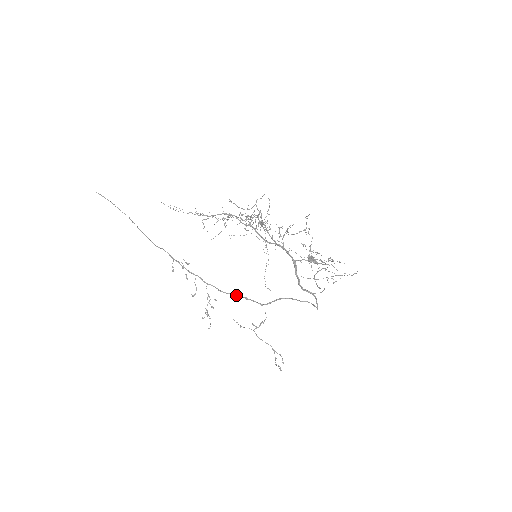
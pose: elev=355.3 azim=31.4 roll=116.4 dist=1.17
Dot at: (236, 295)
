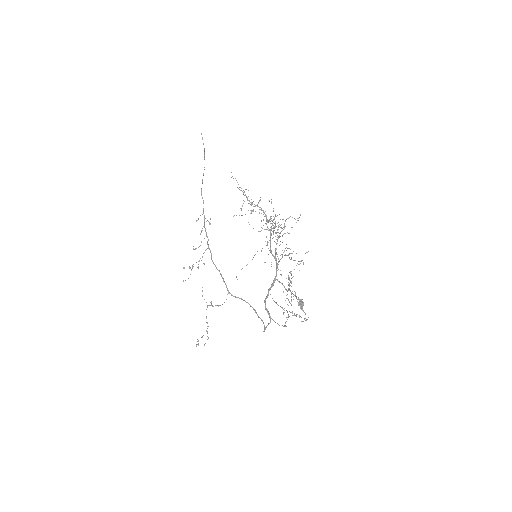
Dot at: (219, 271)
